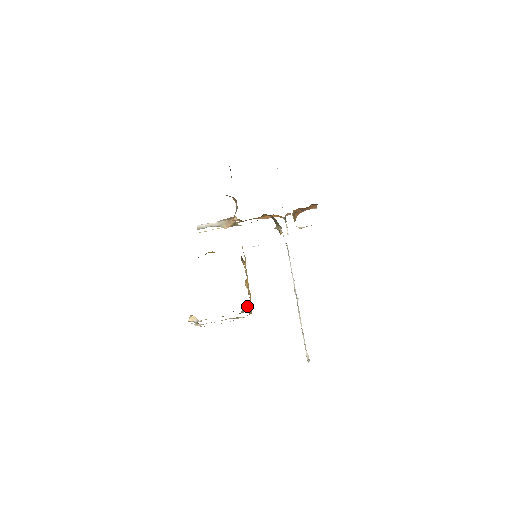
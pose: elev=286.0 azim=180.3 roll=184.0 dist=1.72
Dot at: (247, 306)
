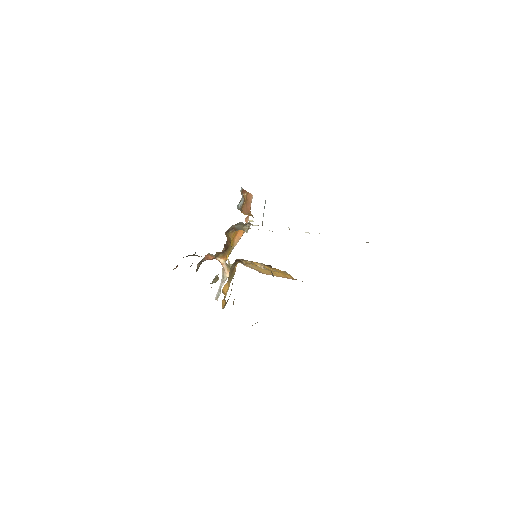
Dot at: occluded
